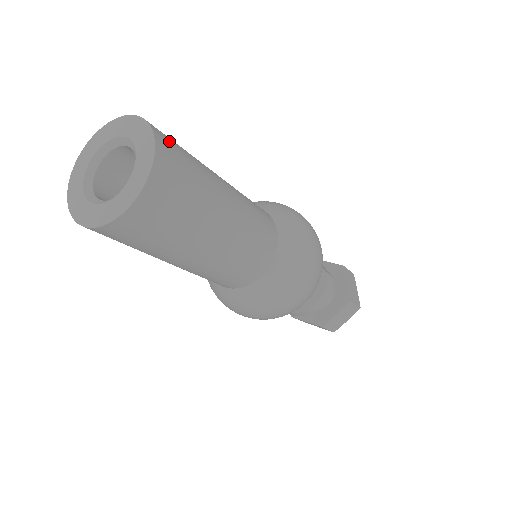
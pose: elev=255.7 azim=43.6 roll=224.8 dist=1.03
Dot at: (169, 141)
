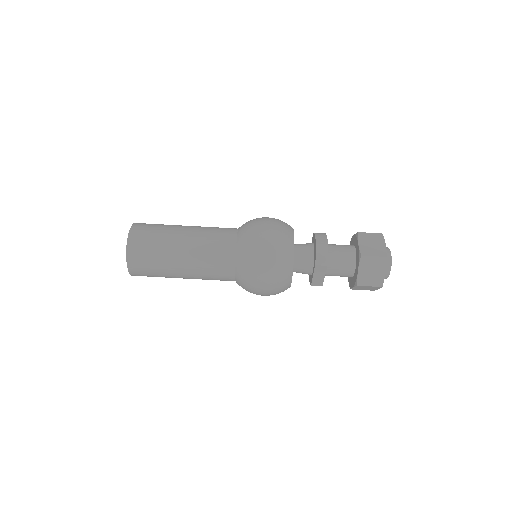
Dot at: occluded
